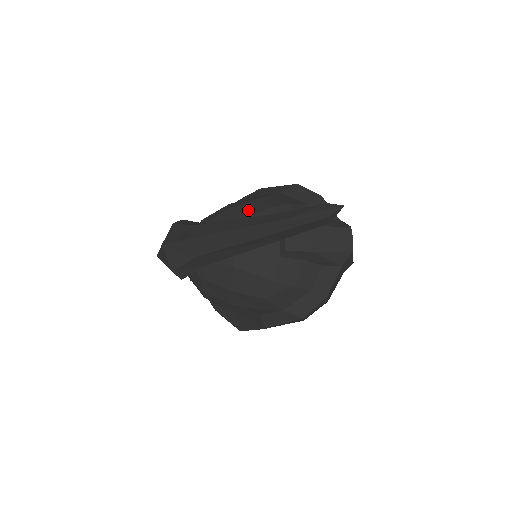
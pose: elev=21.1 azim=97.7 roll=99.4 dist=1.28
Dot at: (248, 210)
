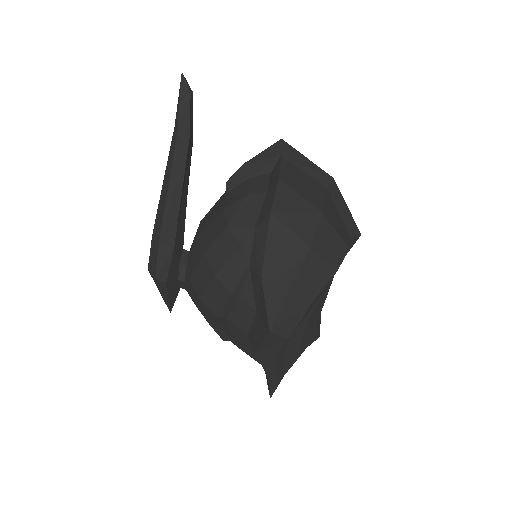
Dot at: occluded
